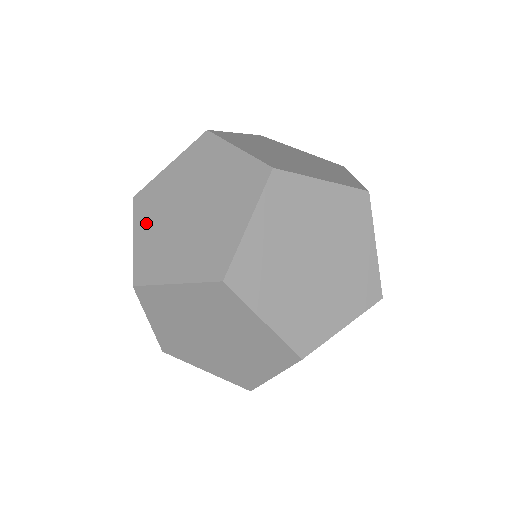
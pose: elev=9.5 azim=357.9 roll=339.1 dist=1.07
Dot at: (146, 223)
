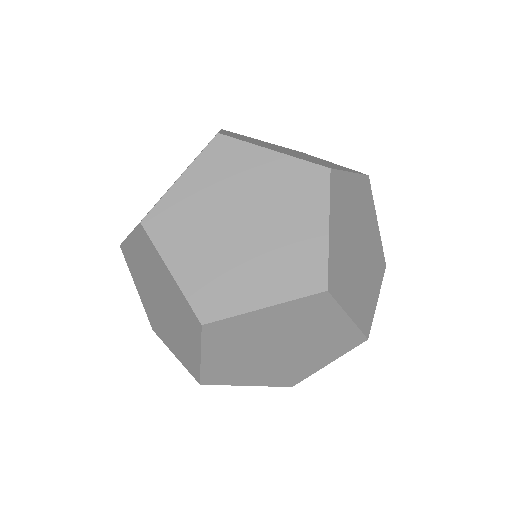
Dot at: occluded
